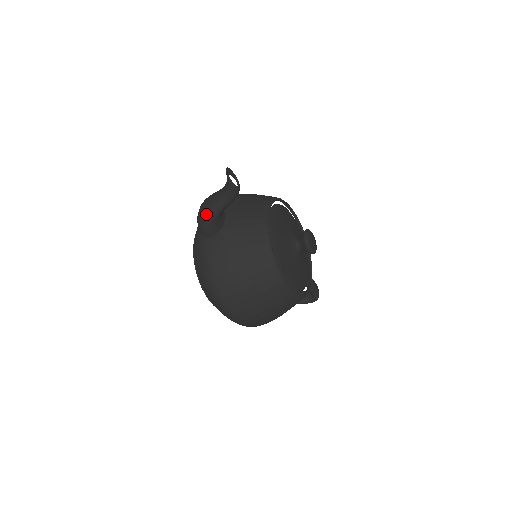
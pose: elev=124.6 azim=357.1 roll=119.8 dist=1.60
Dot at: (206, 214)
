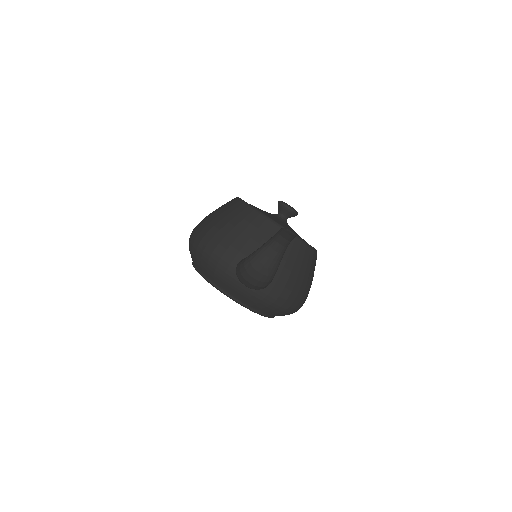
Dot at: (271, 275)
